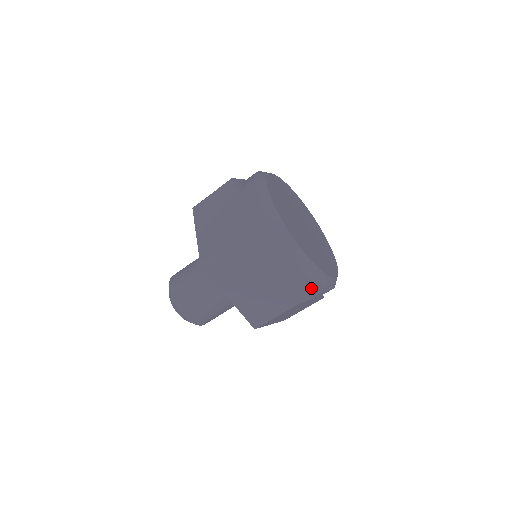
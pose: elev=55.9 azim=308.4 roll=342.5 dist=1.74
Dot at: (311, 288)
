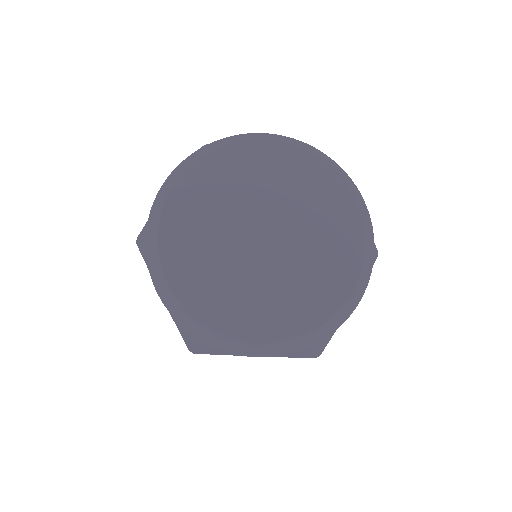
Dot at: occluded
